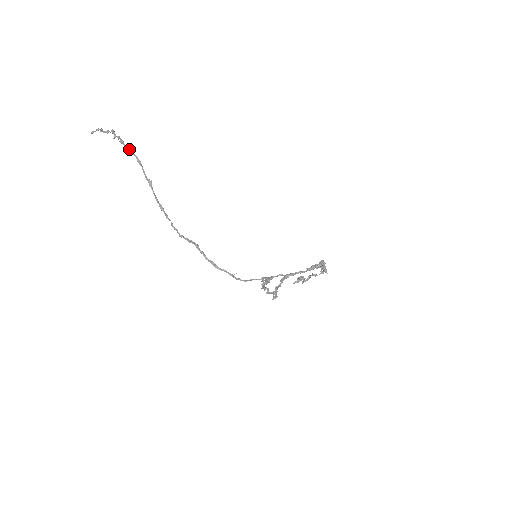
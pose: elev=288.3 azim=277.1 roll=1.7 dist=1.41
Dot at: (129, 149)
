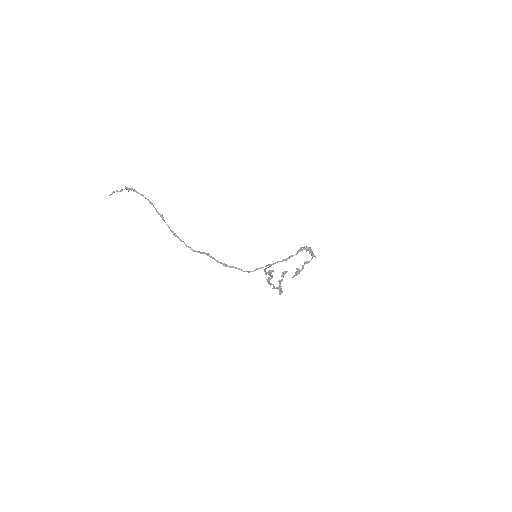
Dot at: (141, 195)
